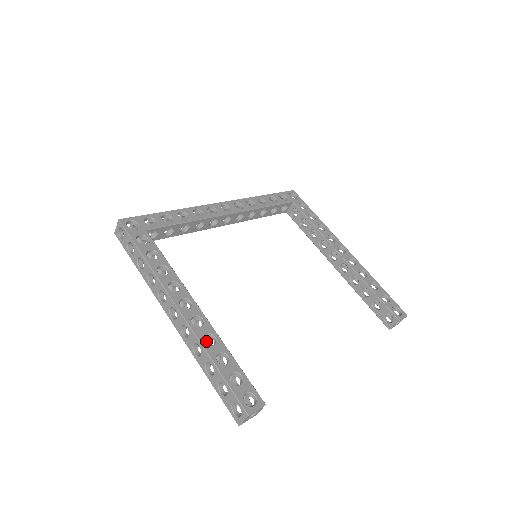
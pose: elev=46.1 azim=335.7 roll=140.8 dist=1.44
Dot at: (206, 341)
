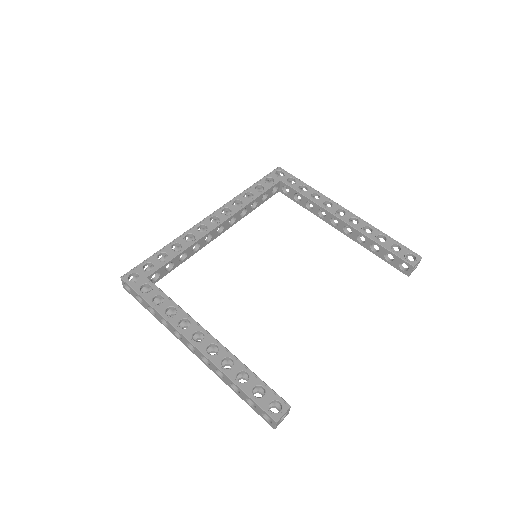
Dot at: (227, 362)
